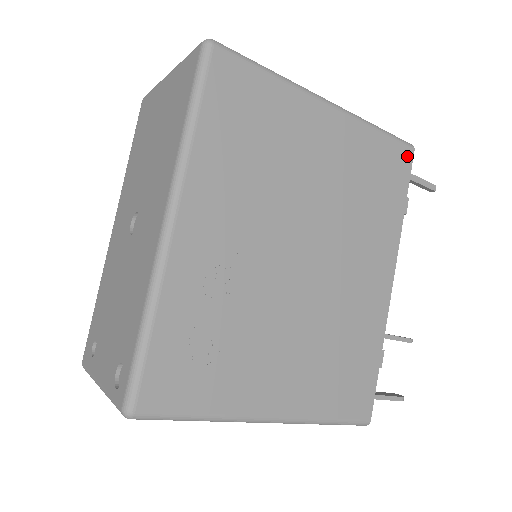
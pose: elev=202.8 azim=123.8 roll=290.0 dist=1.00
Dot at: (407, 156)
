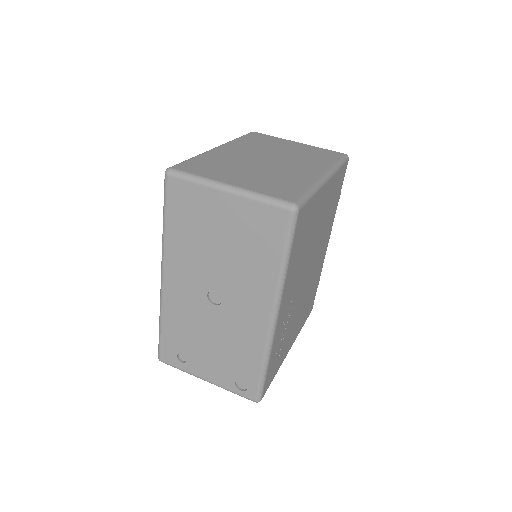
Dot at: (346, 168)
